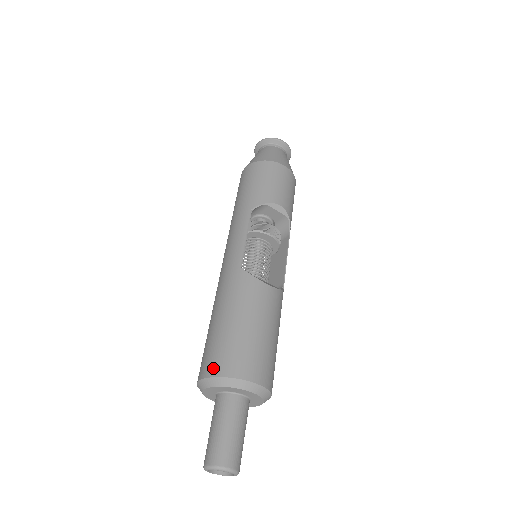
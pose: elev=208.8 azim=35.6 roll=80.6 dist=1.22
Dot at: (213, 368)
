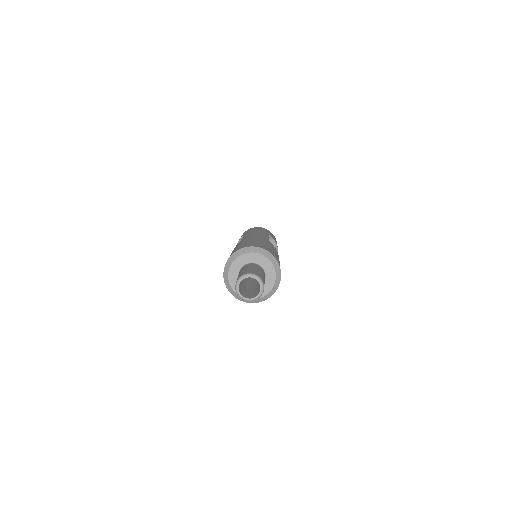
Dot at: (263, 247)
